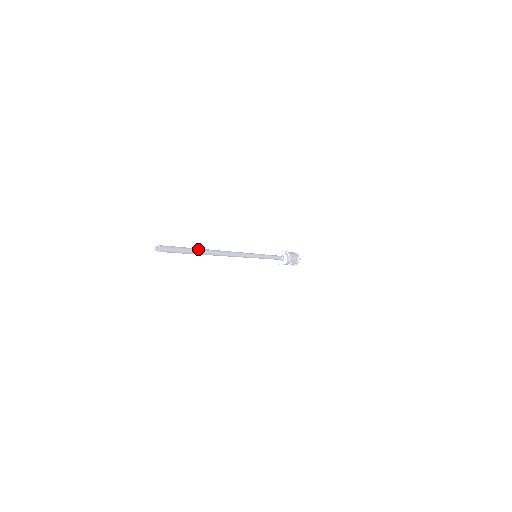
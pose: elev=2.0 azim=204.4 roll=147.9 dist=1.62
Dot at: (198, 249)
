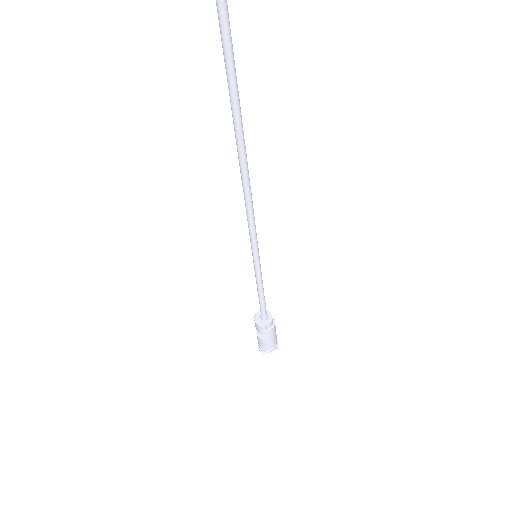
Dot at: occluded
